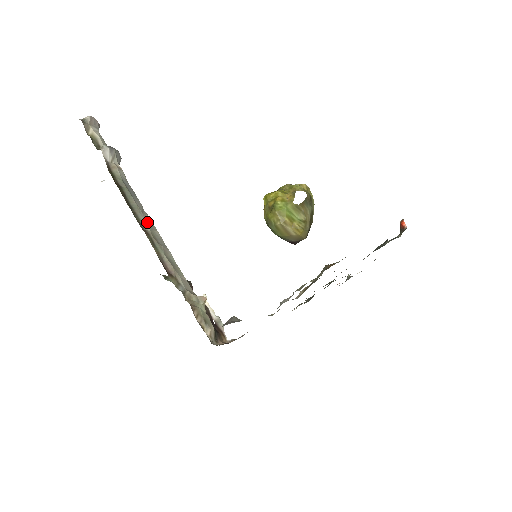
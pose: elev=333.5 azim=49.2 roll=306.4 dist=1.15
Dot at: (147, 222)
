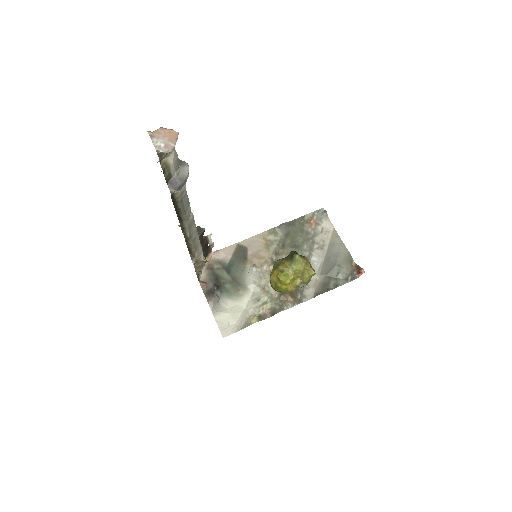
Dot at: (189, 226)
